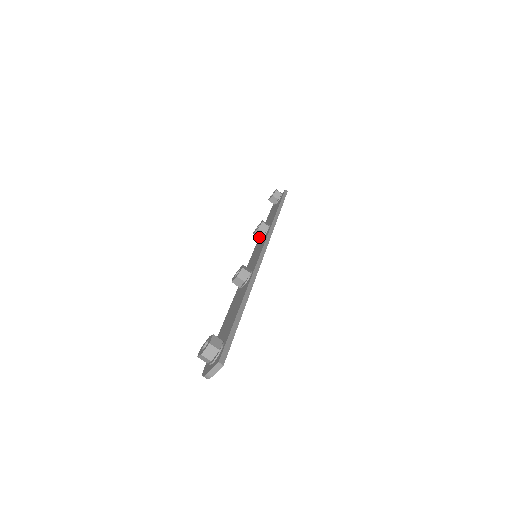
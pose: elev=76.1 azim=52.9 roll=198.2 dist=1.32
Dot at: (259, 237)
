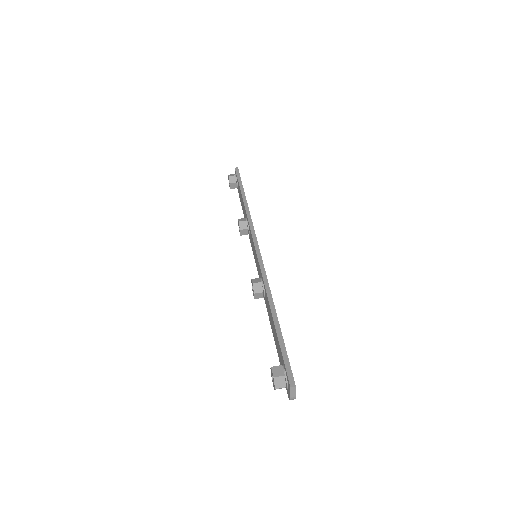
Dot at: (247, 234)
